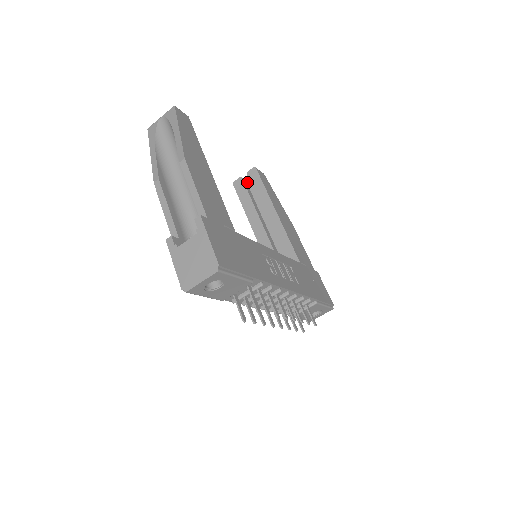
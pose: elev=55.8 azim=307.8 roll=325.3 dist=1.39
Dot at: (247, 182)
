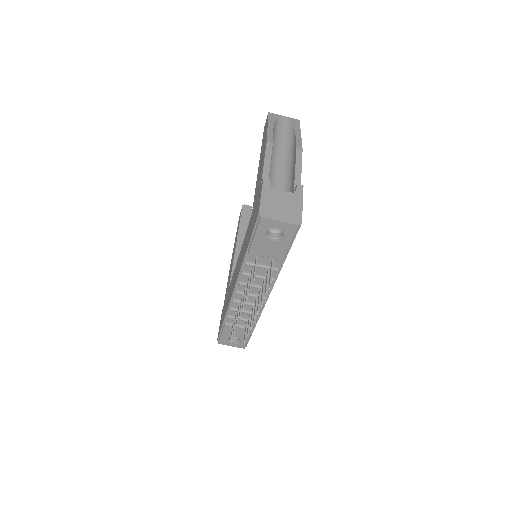
Dot at: occluded
